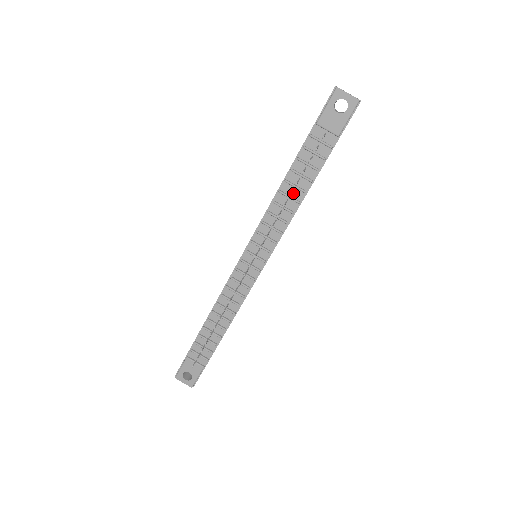
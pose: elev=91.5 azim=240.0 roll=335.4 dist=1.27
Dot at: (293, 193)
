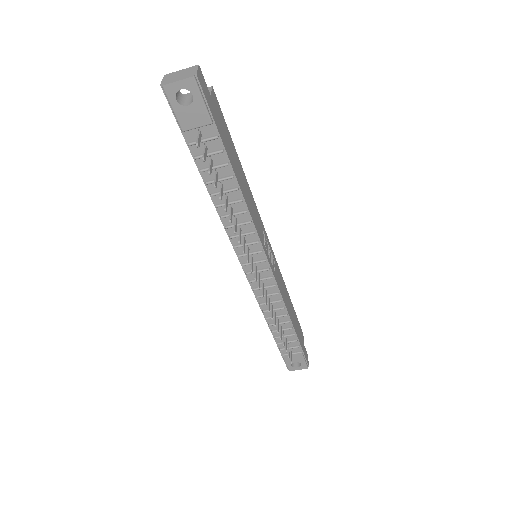
Dot at: (229, 197)
